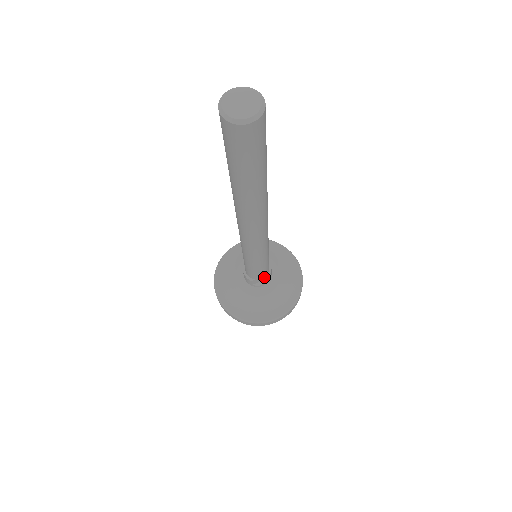
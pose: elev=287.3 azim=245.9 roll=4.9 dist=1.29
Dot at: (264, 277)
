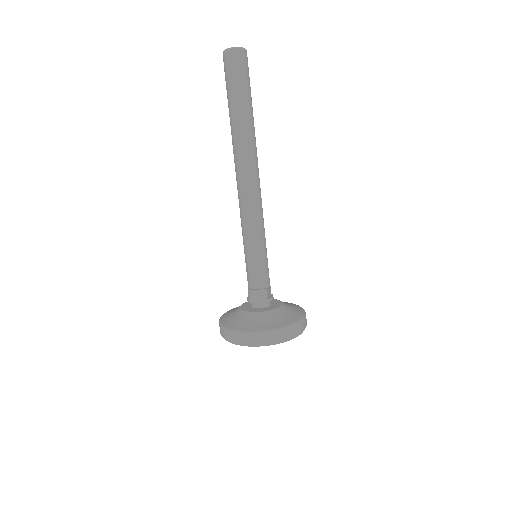
Dot at: (269, 289)
